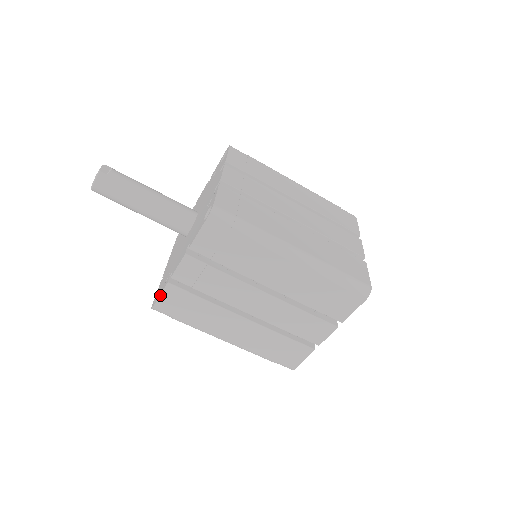
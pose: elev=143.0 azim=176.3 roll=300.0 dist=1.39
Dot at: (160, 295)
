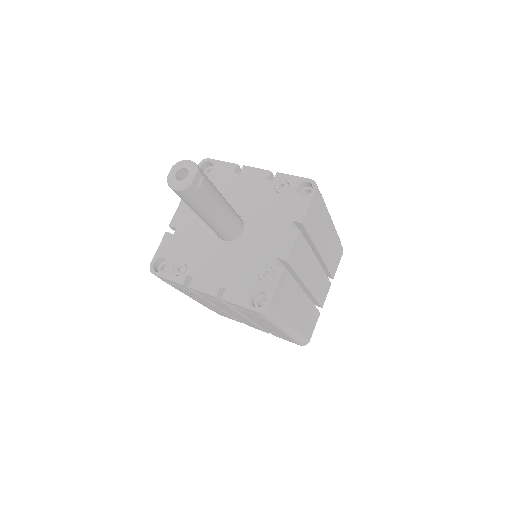
Dot at: (167, 279)
